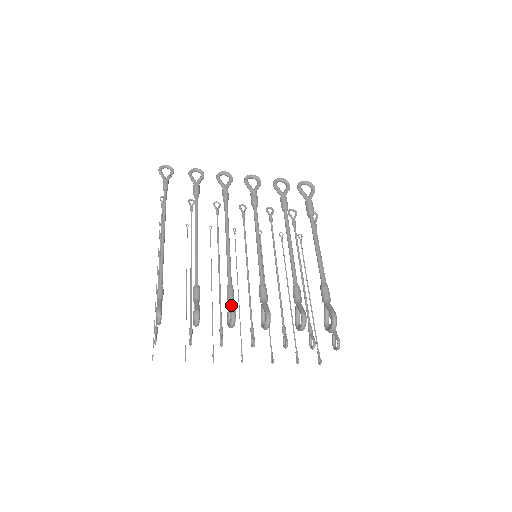
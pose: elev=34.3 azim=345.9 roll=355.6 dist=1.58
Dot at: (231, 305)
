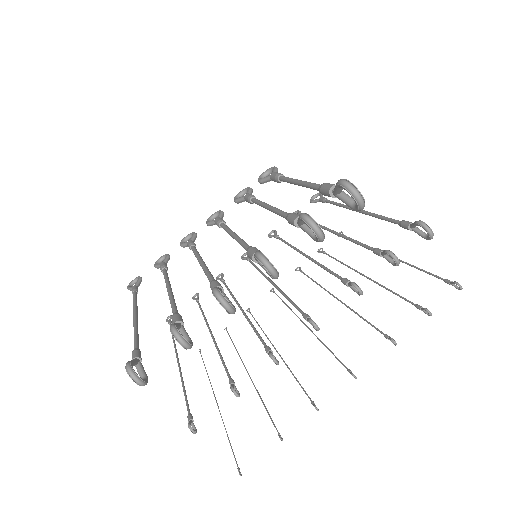
Dot at: occluded
